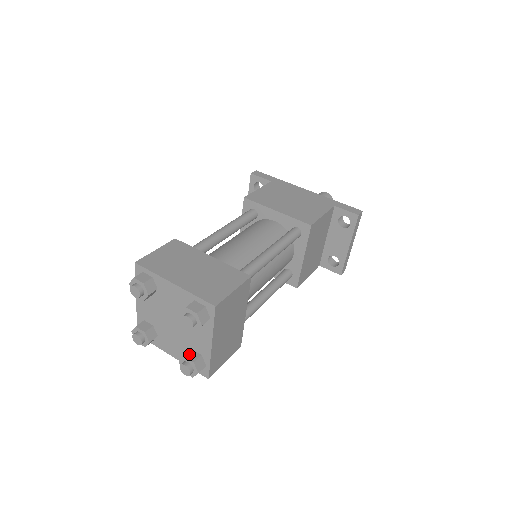
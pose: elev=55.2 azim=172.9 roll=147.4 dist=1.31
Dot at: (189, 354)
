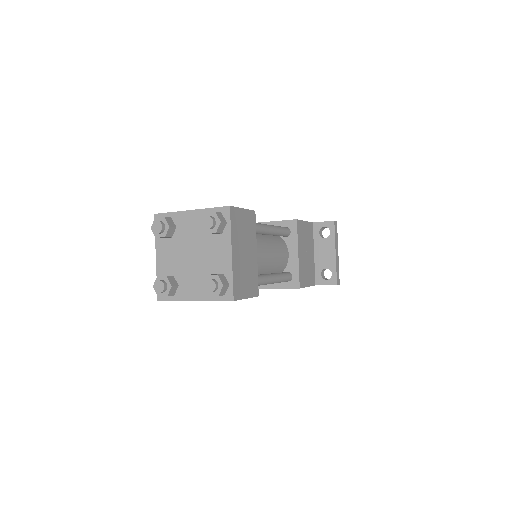
Dot at: (212, 274)
